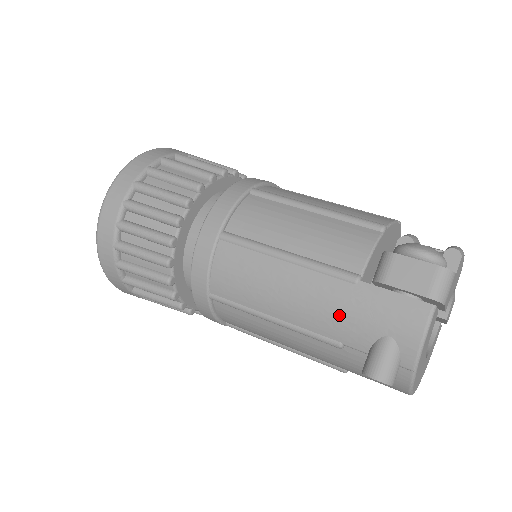
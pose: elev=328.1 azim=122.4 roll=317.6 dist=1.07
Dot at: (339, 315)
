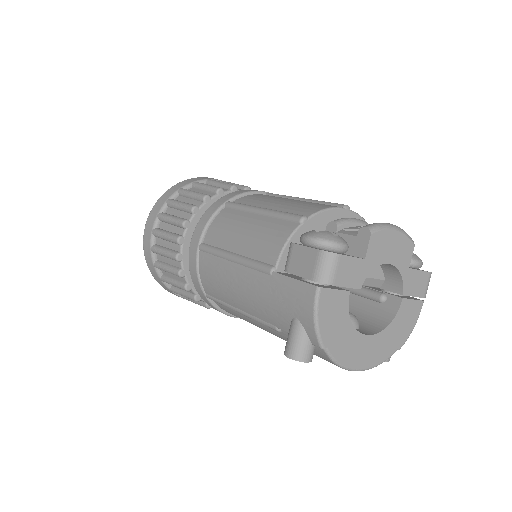
Dot at: (266, 303)
